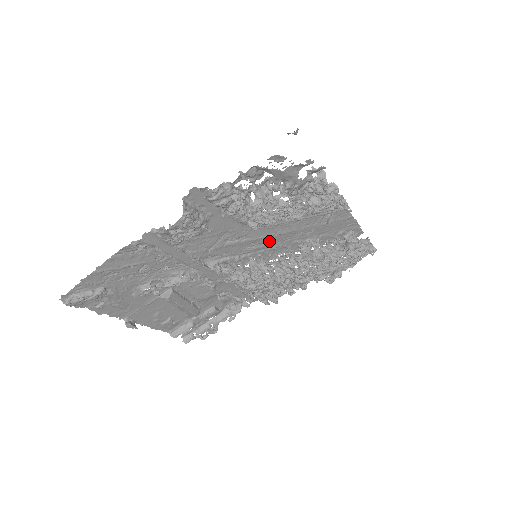
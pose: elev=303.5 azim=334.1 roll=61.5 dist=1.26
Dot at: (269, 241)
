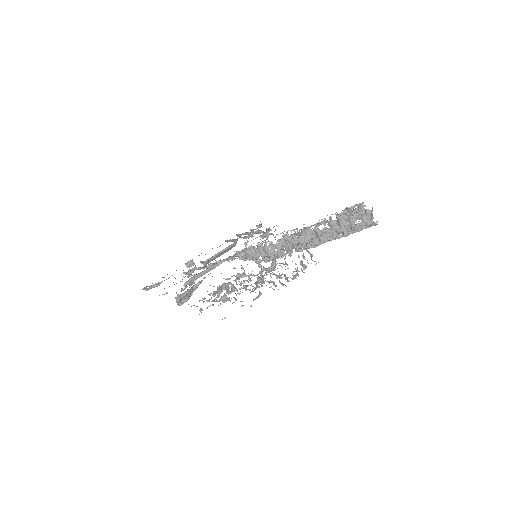
Dot at: occluded
